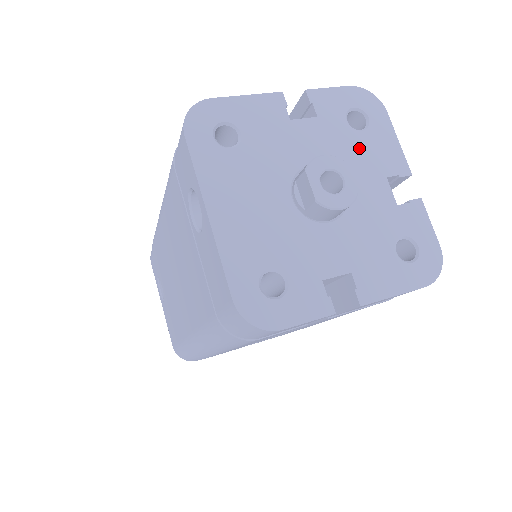
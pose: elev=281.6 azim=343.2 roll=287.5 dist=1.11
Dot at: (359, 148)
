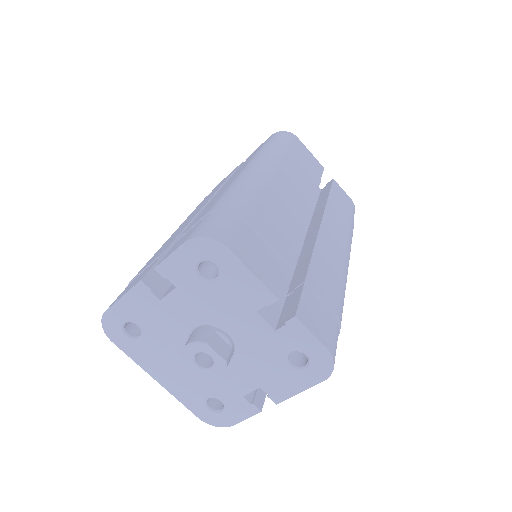
Dot at: (222, 297)
